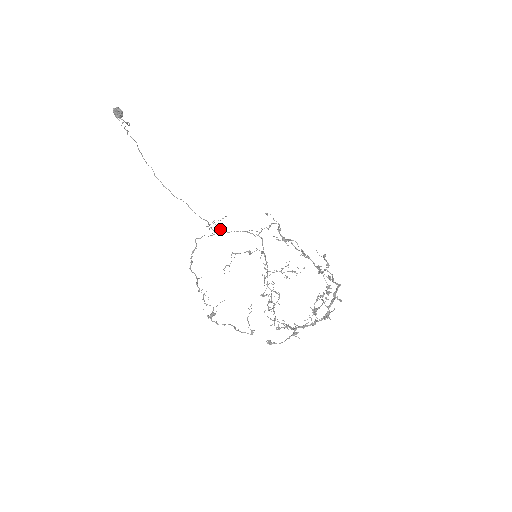
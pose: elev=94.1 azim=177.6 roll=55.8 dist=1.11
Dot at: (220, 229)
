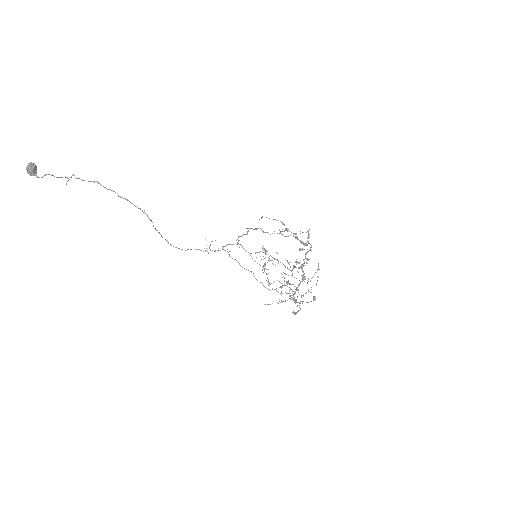
Dot at: occluded
